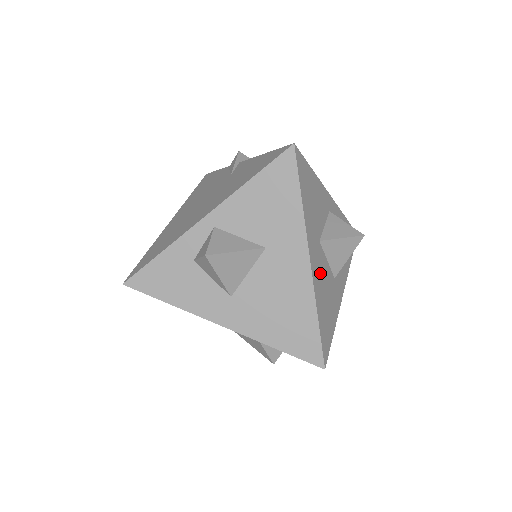
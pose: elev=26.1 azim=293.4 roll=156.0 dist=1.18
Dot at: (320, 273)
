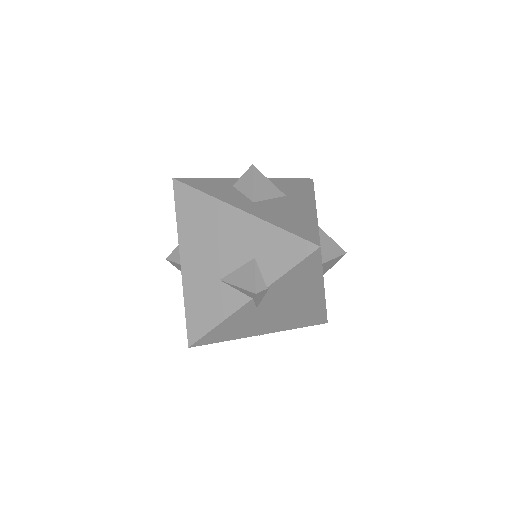
Dot at: occluded
